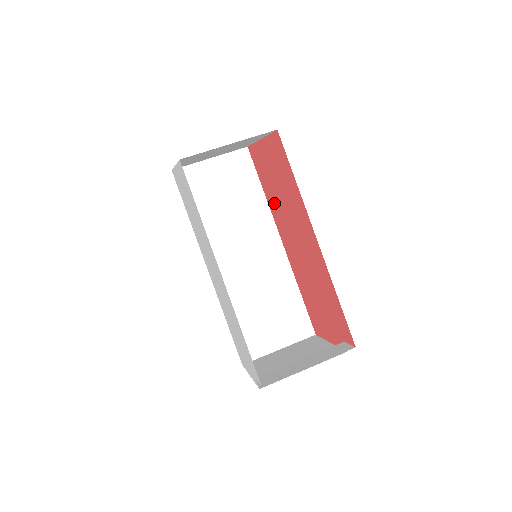
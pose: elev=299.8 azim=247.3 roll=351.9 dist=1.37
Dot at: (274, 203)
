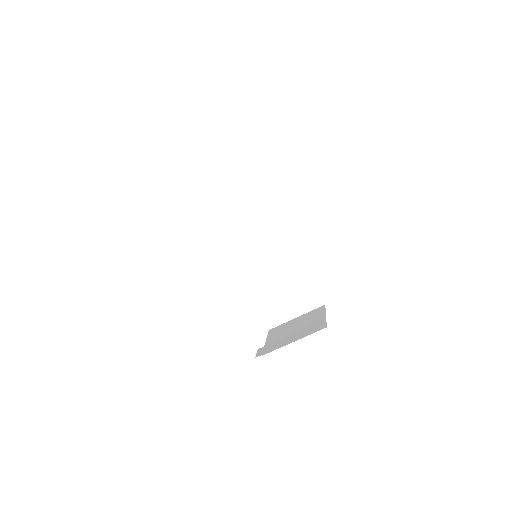
Dot at: occluded
